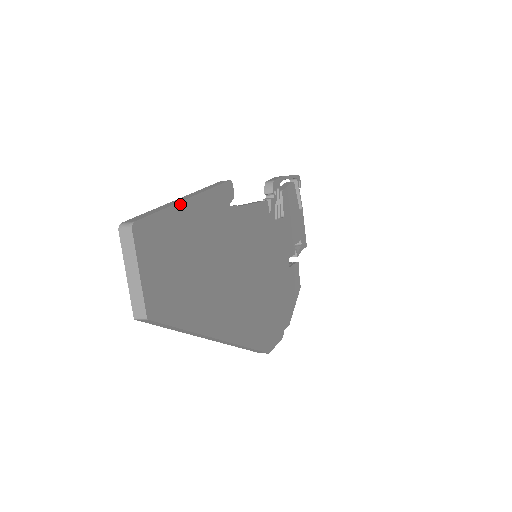
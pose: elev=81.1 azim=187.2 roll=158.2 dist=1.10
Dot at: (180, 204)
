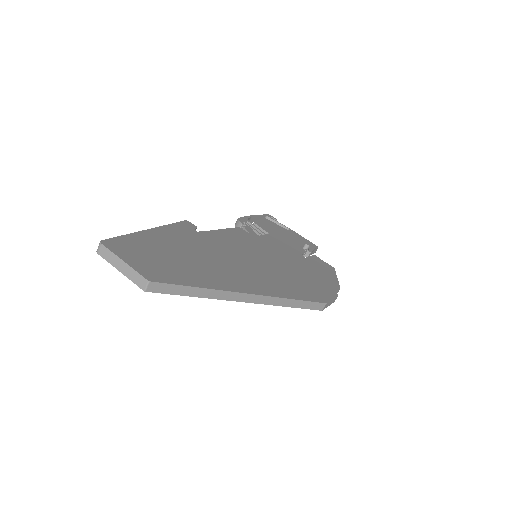
Dot at: (140, 232)
